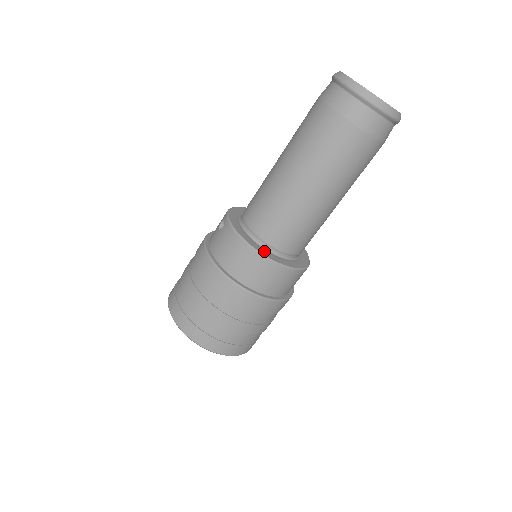
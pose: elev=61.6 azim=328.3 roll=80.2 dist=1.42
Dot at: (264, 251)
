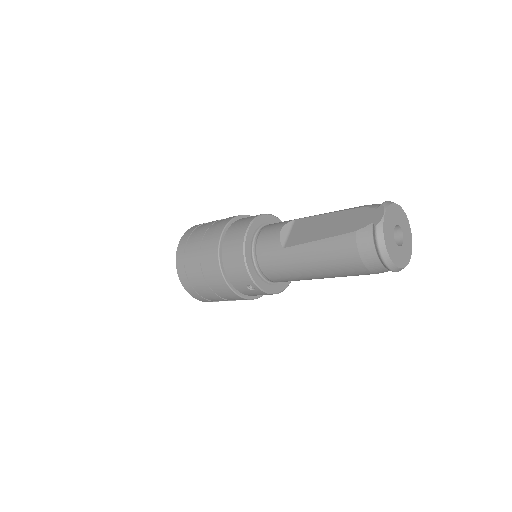
Dot at: (286, 282)
